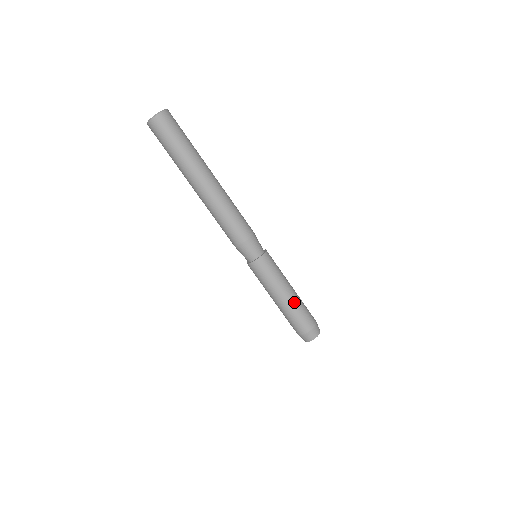
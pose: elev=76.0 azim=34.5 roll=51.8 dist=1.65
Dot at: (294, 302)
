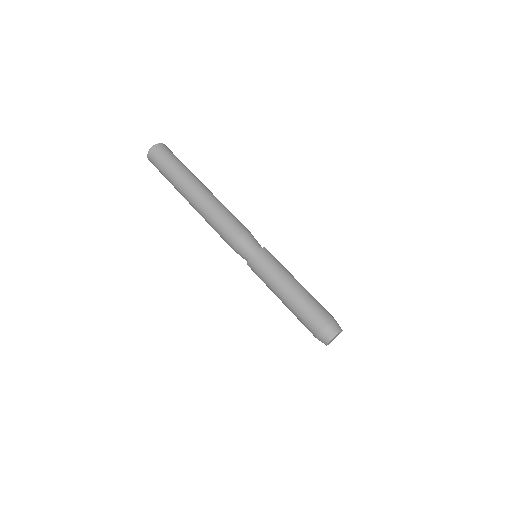
Dot at: (304, 293)
